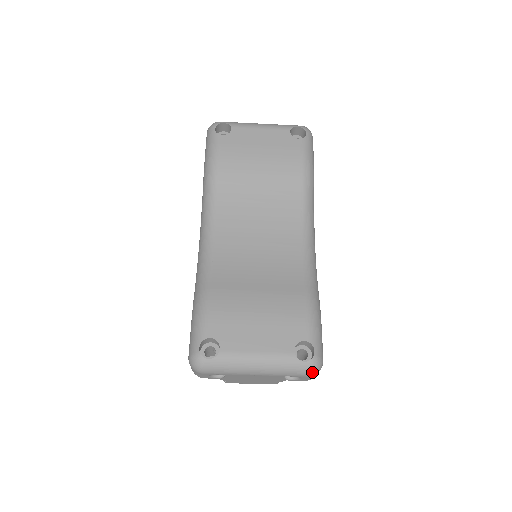
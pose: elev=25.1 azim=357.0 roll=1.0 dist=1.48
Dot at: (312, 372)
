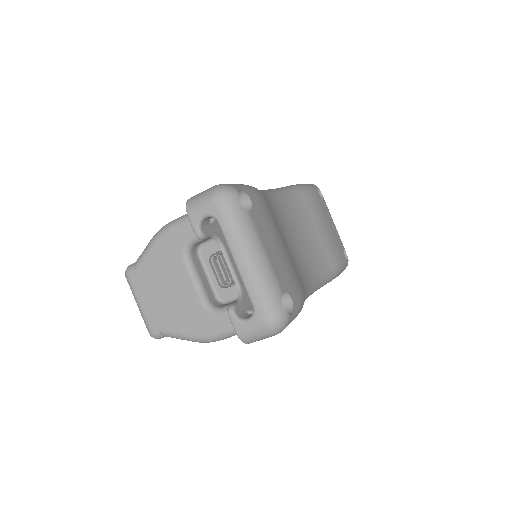
Dot at: (274, 322)
